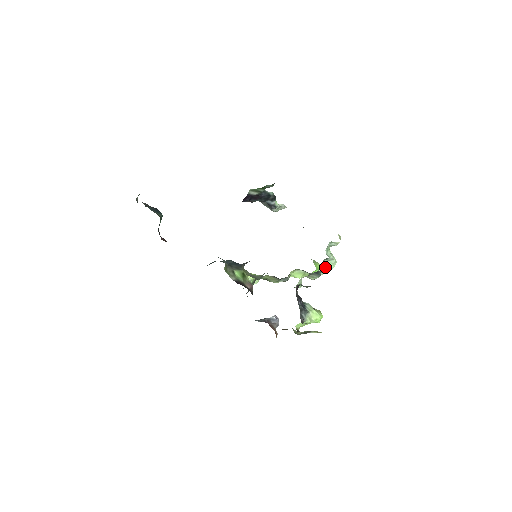
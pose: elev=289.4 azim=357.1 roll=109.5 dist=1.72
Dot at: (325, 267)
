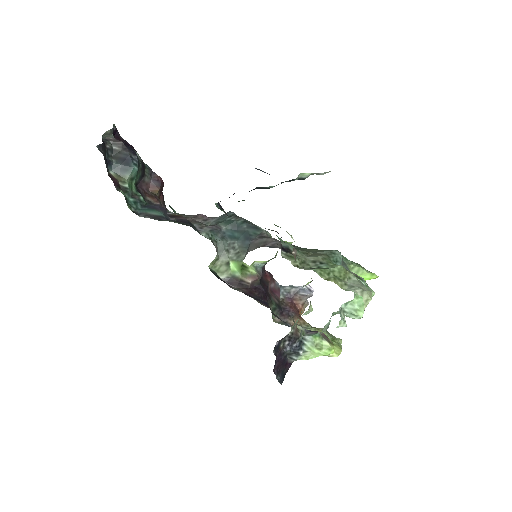
Dot at: occluded
